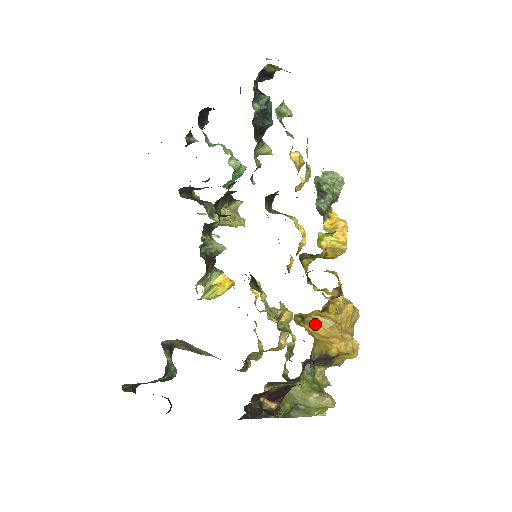
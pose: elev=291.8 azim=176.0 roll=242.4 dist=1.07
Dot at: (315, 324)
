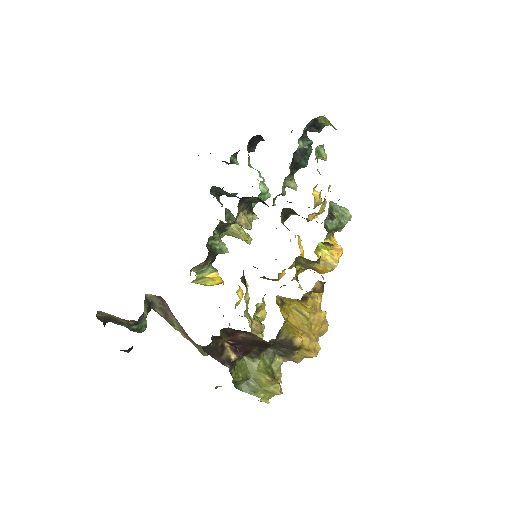
Dot at: (290, 314)
